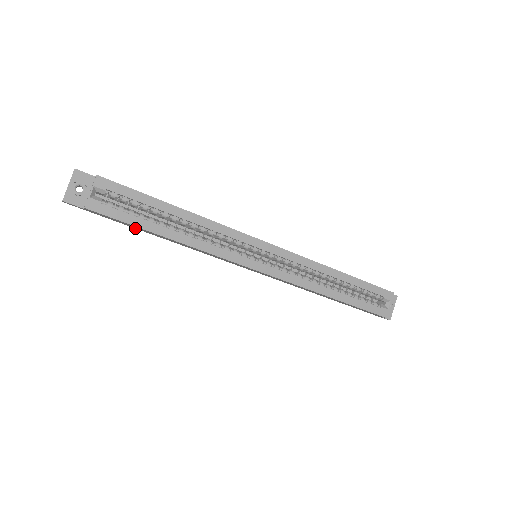
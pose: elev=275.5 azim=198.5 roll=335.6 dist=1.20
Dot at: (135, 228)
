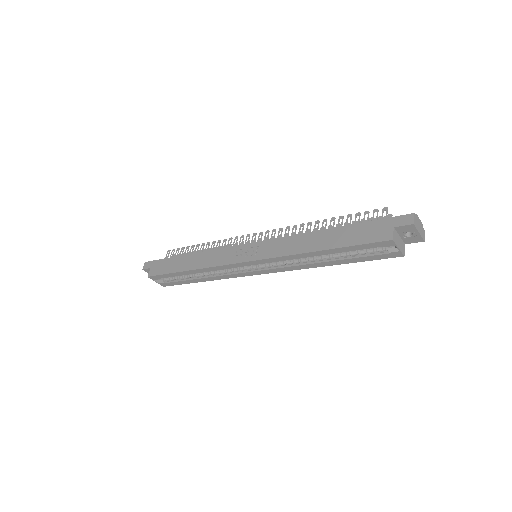
Dot at: occluded
